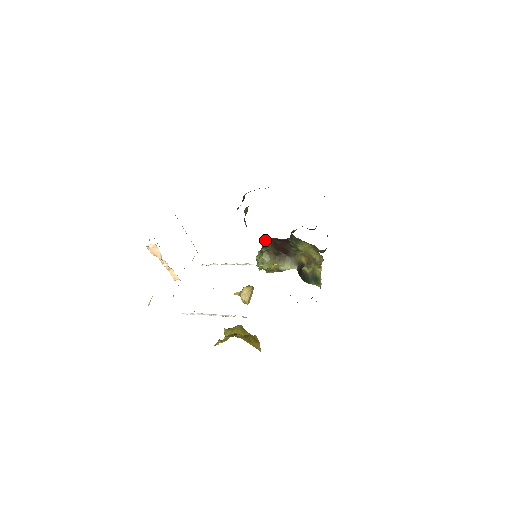
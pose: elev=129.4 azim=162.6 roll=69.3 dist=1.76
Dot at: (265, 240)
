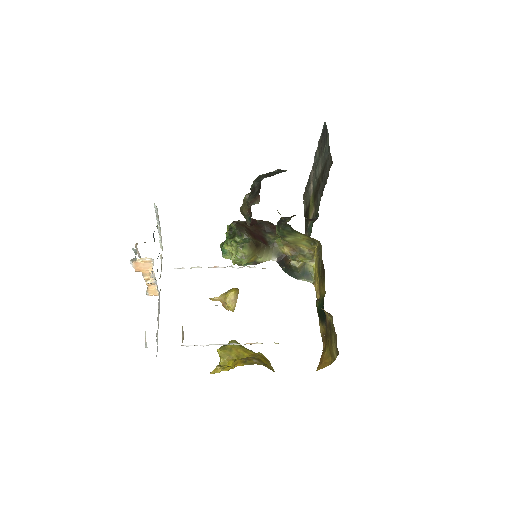
Dot at: (231, 224)
